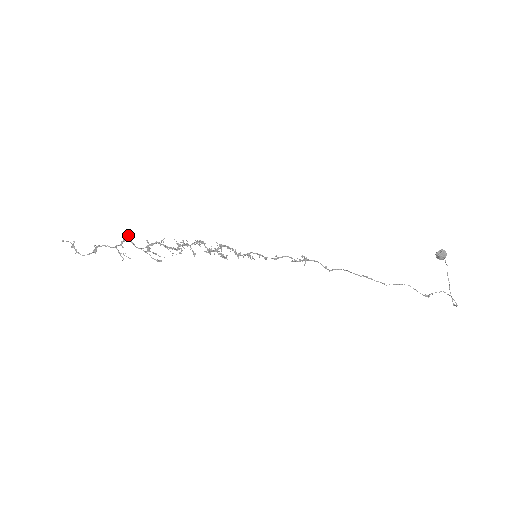
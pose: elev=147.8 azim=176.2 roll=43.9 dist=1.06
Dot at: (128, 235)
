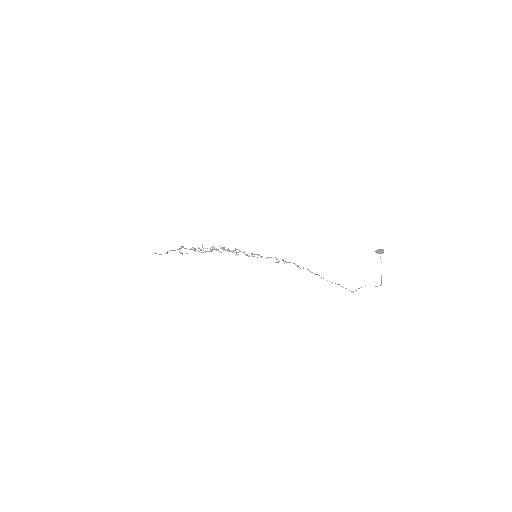
Dot at: (182, 246)
